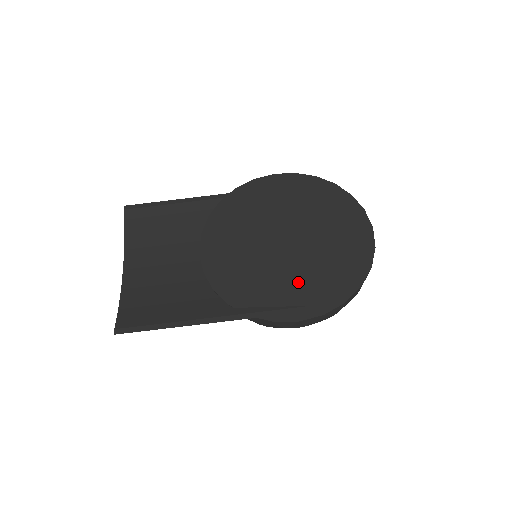
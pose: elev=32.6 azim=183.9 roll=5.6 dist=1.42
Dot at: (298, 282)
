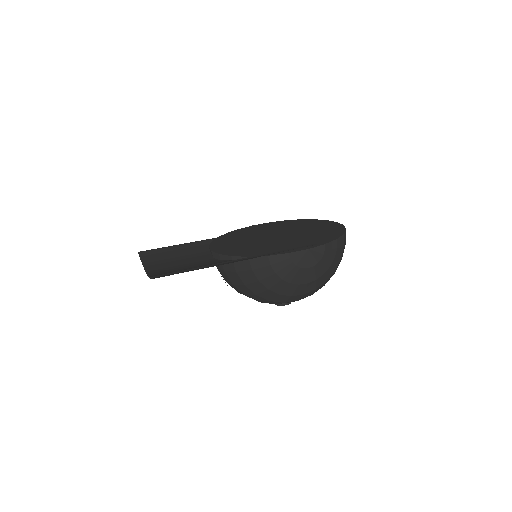
Dot at: (297, 241)
